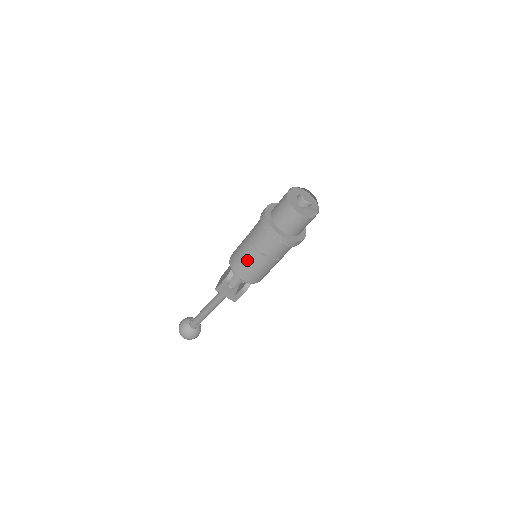
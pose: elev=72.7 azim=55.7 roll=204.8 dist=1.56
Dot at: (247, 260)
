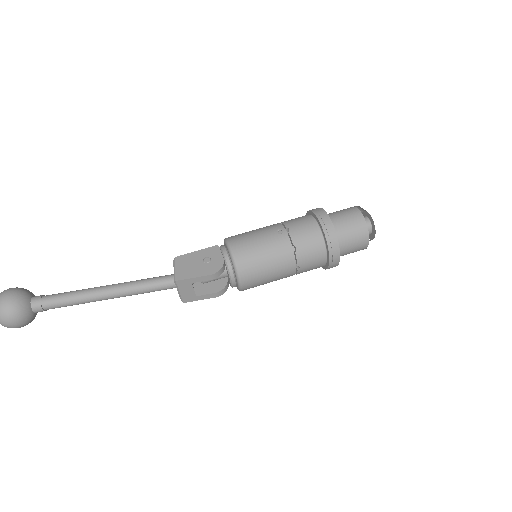
Dot at: (272, 266)
